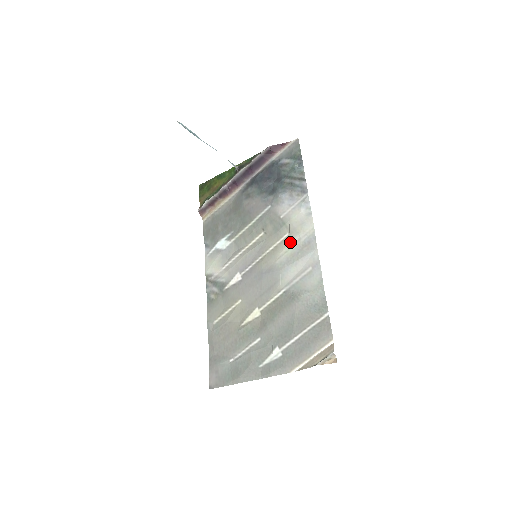
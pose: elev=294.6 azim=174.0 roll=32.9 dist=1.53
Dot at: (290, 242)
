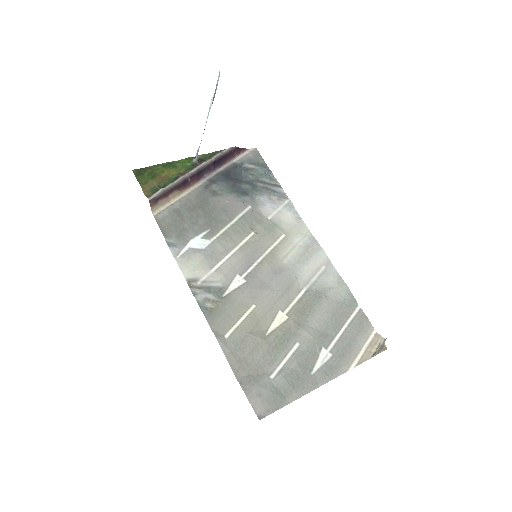
Dot at: (291, 243)
